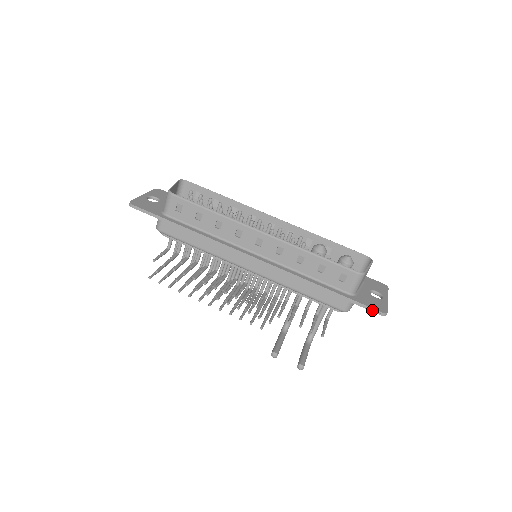
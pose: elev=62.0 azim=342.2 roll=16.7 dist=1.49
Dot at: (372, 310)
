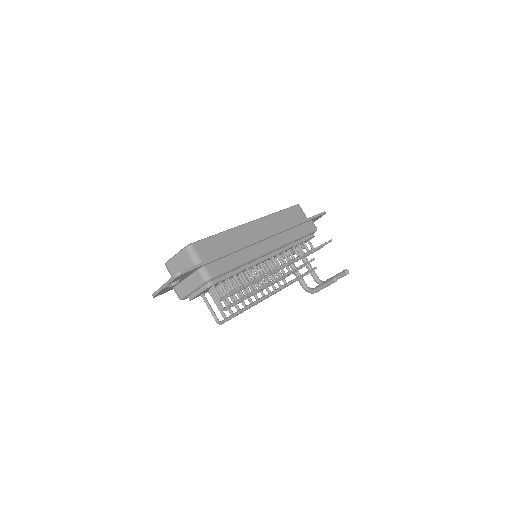
Dot at: (322, 214)
